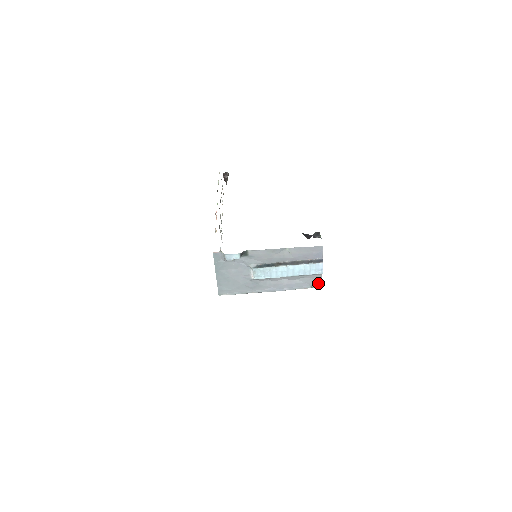
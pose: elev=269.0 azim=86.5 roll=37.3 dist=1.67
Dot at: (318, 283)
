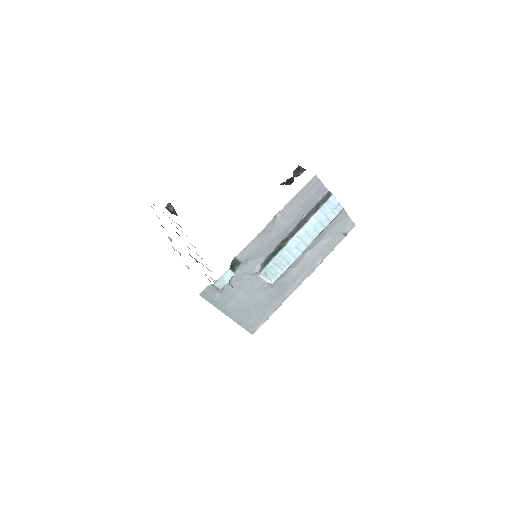
Dot at: (348, 224)
